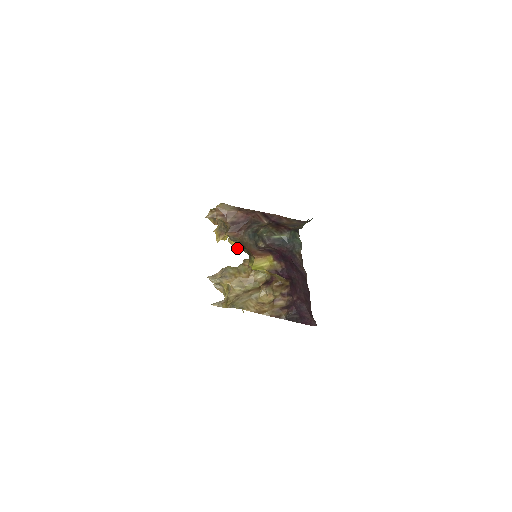
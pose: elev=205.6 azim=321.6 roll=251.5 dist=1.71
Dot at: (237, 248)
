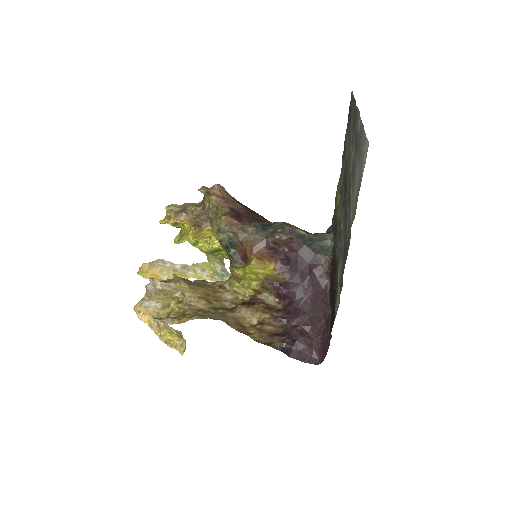
Dot at: occluded
